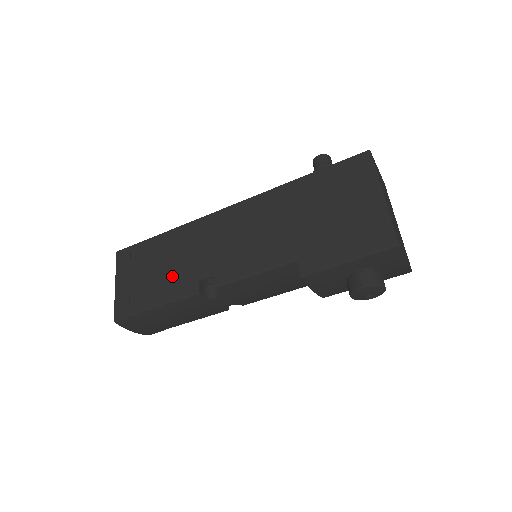
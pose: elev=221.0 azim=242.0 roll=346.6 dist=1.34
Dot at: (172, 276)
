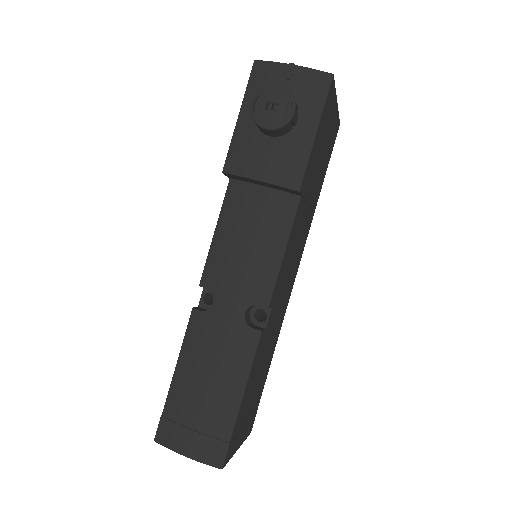
Dot at: occluded
